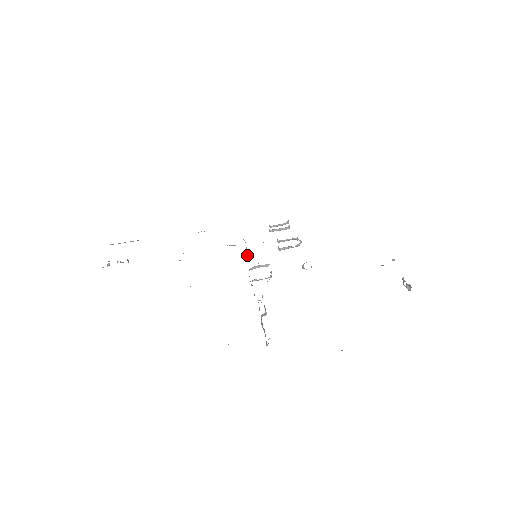
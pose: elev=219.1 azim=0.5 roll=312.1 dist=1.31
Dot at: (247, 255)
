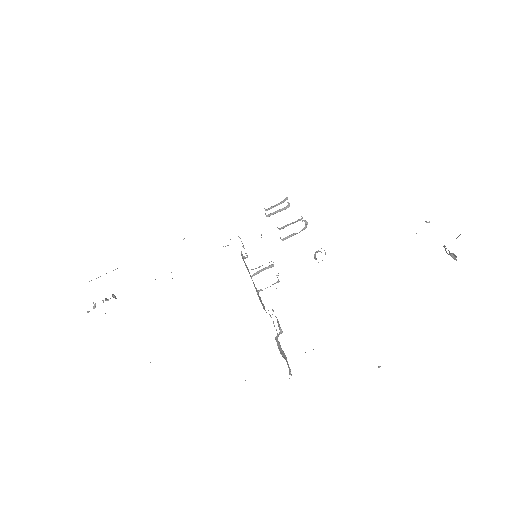
Dot at: occluded
